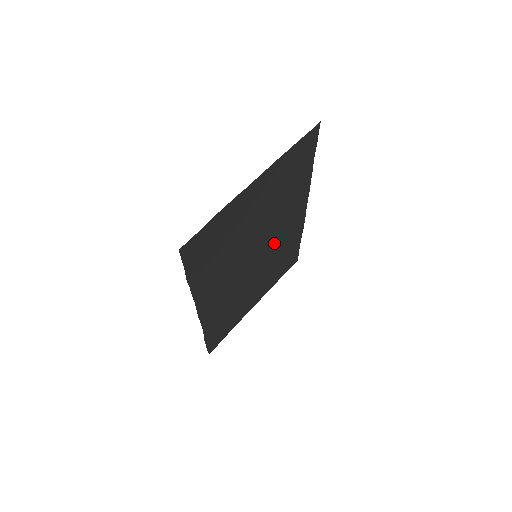
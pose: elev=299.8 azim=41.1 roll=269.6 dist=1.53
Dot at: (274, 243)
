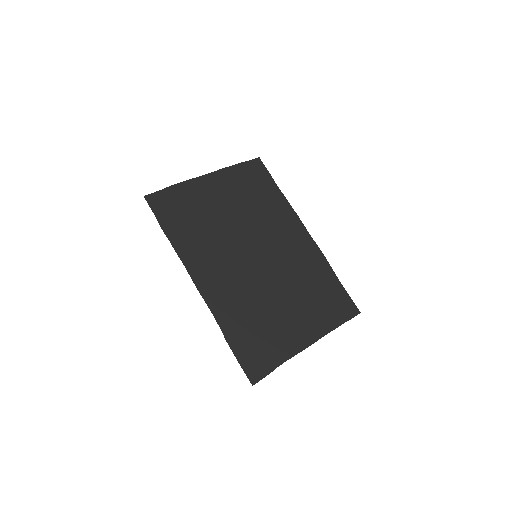
Dot at: (280, 255)
